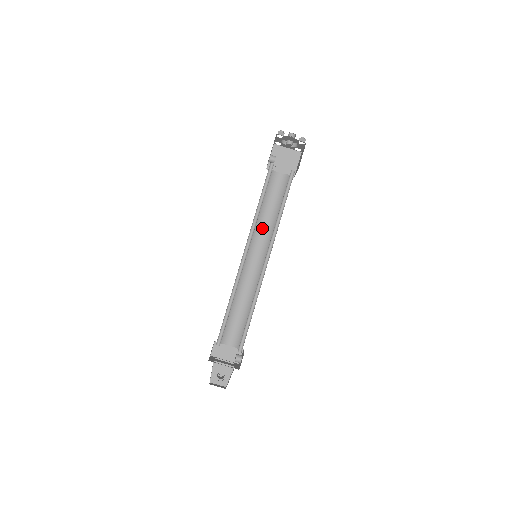
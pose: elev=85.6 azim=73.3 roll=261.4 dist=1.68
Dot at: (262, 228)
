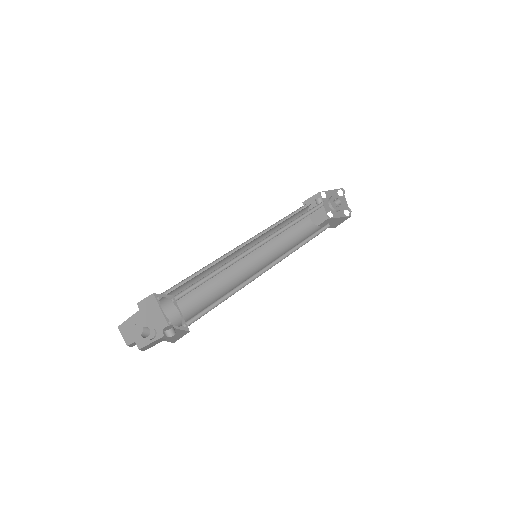
Dot at: occluded
